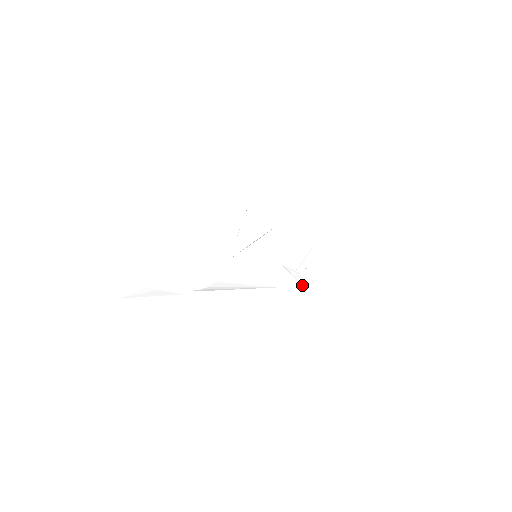
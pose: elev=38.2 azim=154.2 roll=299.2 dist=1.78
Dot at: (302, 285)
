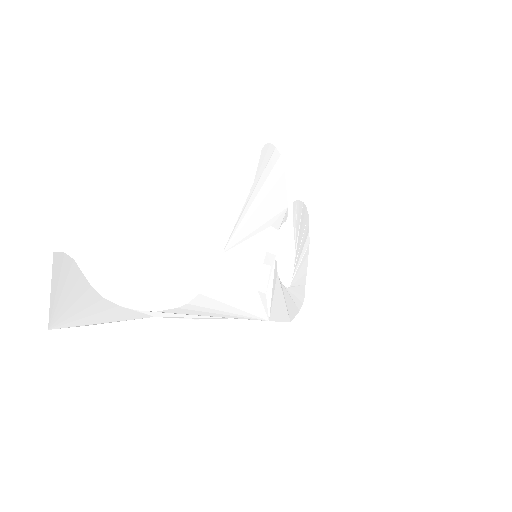
Dot at: (289, 316)
